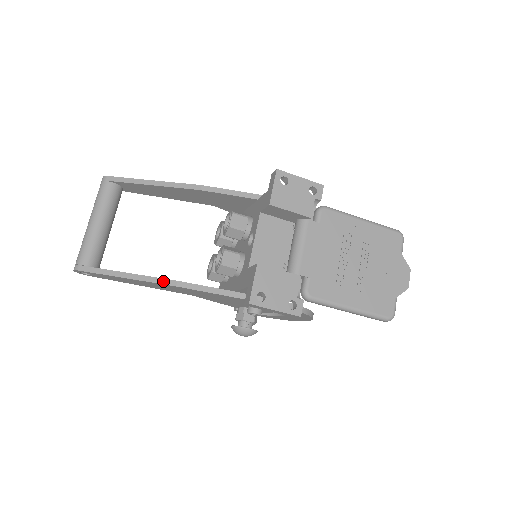
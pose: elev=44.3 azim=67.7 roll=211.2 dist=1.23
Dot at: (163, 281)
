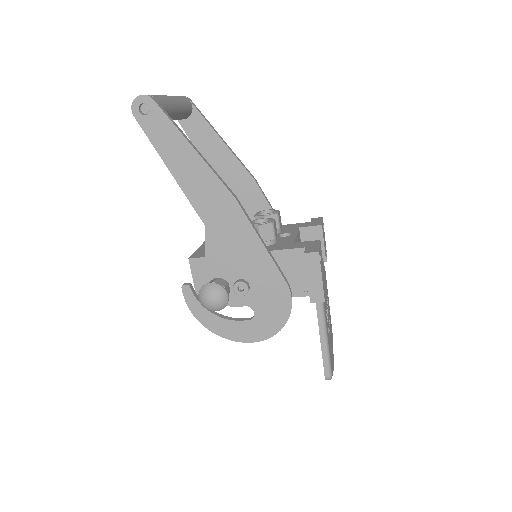
Dot at: (226, 185)
